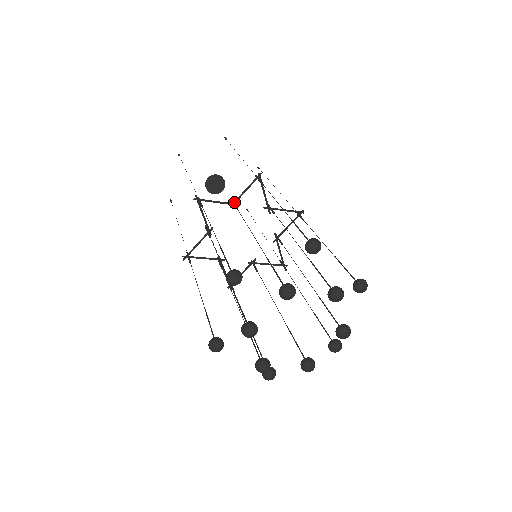
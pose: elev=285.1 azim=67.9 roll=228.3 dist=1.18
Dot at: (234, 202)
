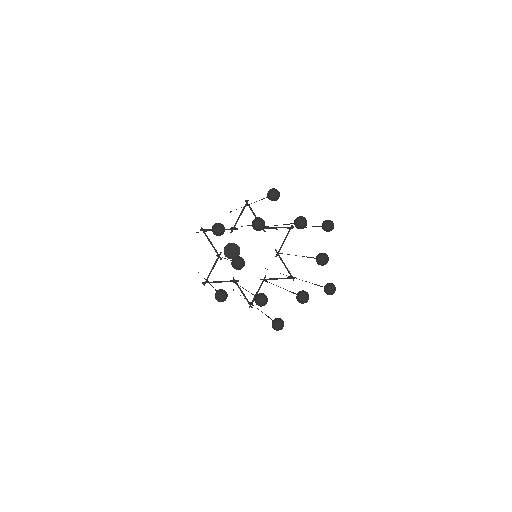
Dot at: (232, 227)
